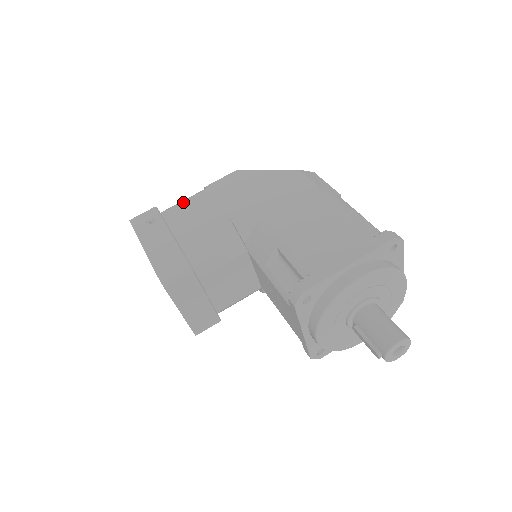
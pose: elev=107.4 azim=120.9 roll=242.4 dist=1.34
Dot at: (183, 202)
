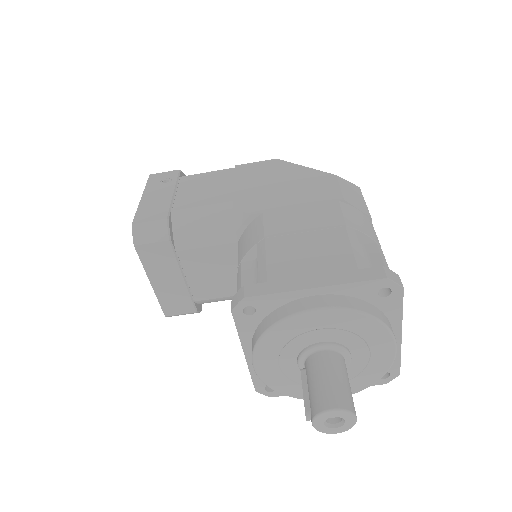
Dot at: (205, 173)
